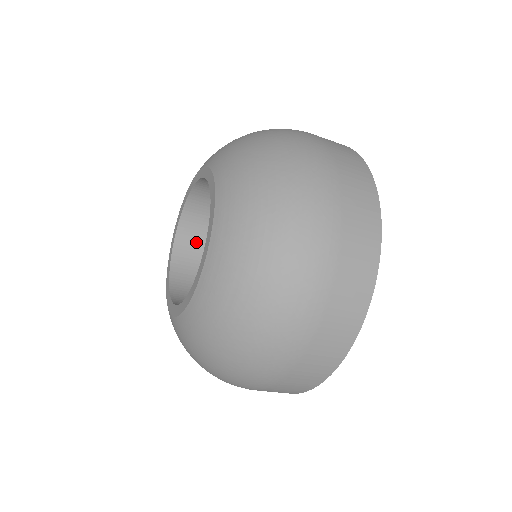
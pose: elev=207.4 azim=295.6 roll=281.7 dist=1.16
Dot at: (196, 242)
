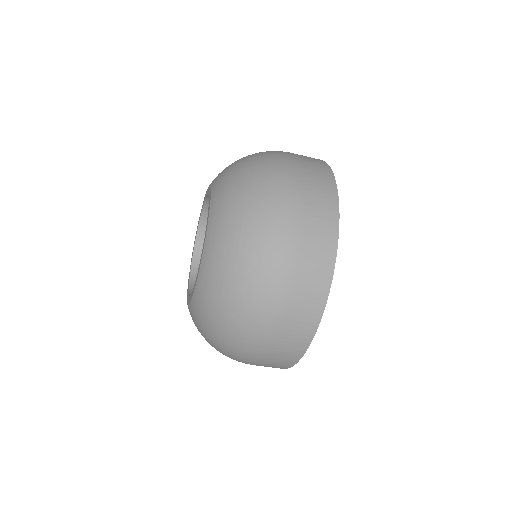
Dot at: occluded
